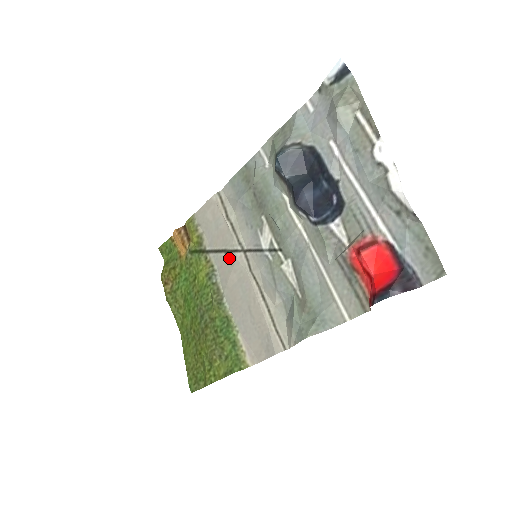
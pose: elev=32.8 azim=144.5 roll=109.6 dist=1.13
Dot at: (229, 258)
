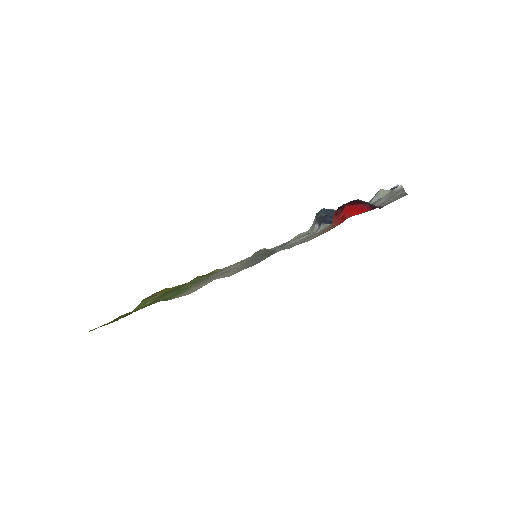
Dot at: (230, 267)
